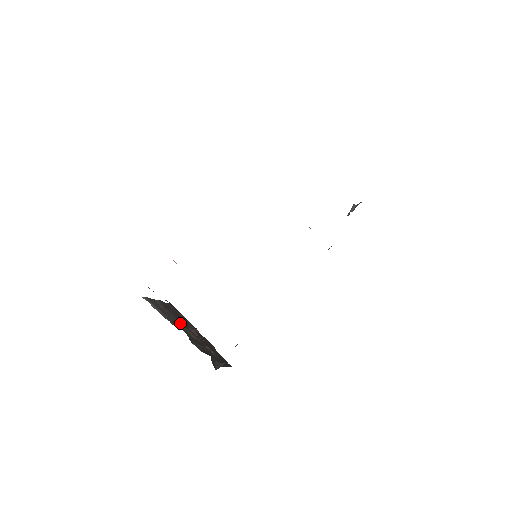
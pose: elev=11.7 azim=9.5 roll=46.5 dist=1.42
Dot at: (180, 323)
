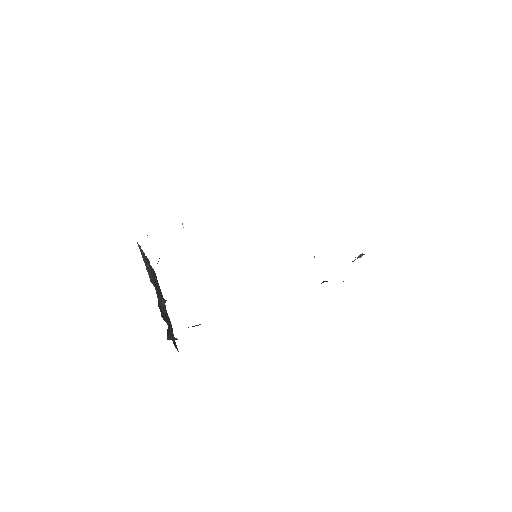
Dot at: (155, 287)
